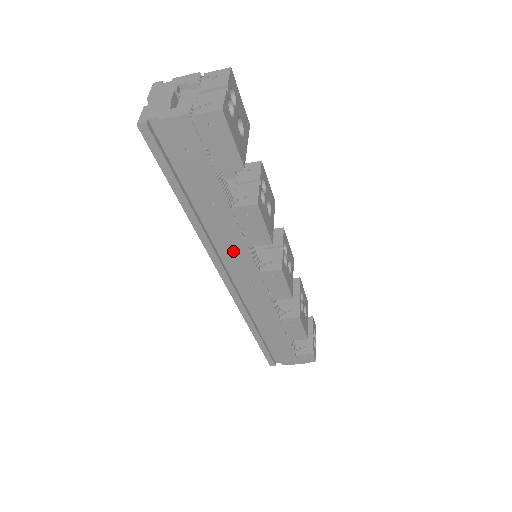
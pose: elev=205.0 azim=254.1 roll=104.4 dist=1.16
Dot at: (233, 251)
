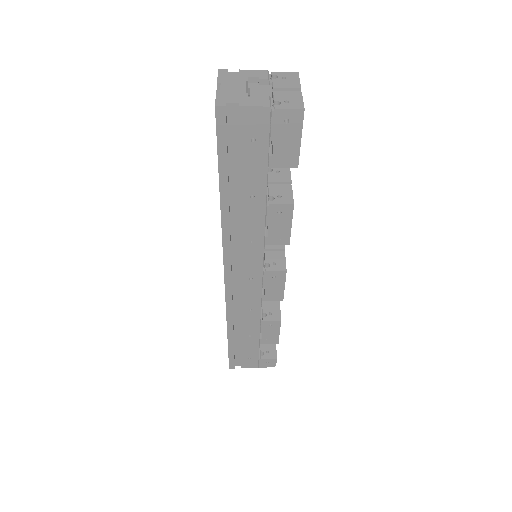
Dot at: (249, 247)
